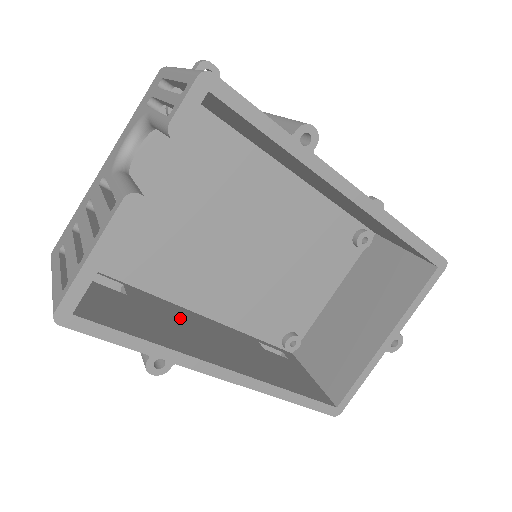
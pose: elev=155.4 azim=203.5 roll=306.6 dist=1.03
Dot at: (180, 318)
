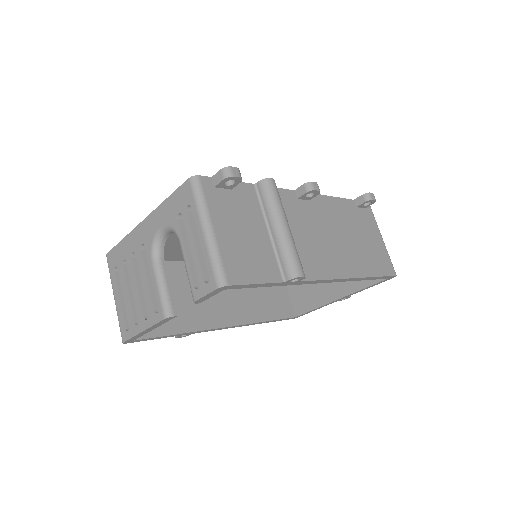
Dot at: occluded
